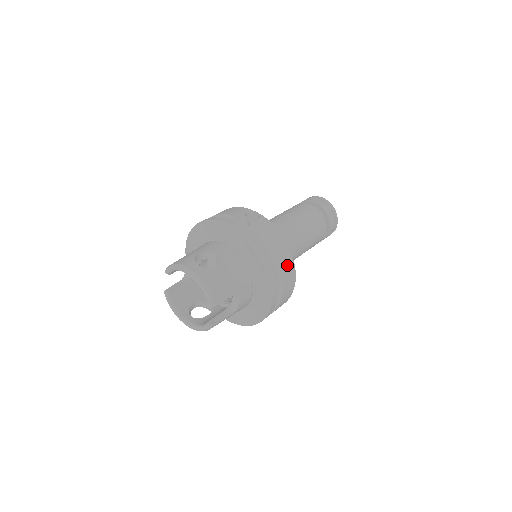
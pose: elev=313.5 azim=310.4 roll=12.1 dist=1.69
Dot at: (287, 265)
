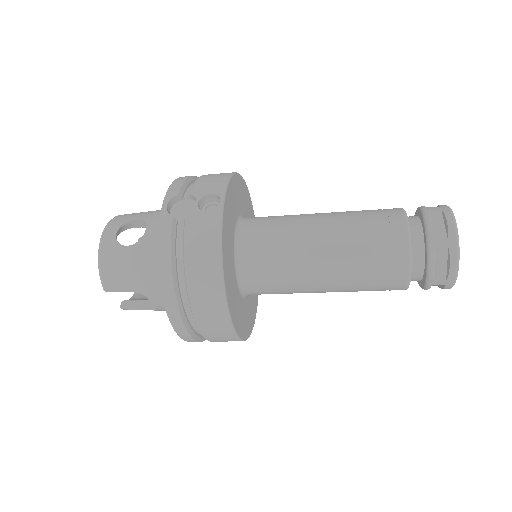
Dot at: (208, 300)
